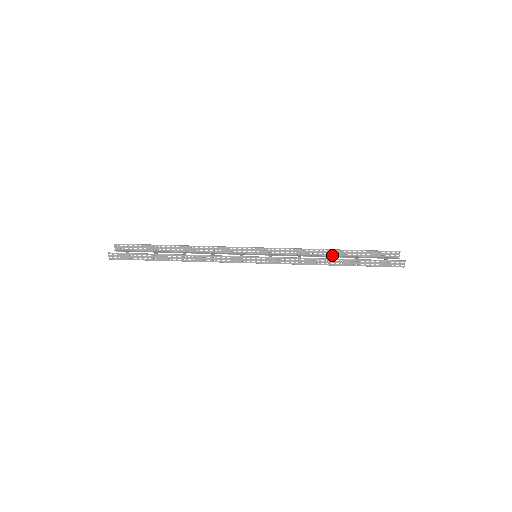
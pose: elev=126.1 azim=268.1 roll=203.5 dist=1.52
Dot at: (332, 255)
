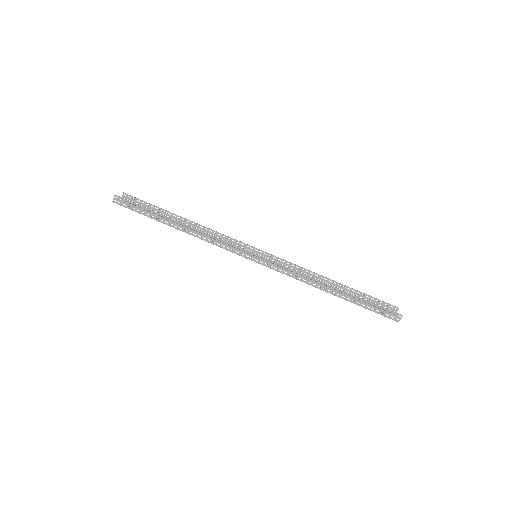
Dot at: occluded
